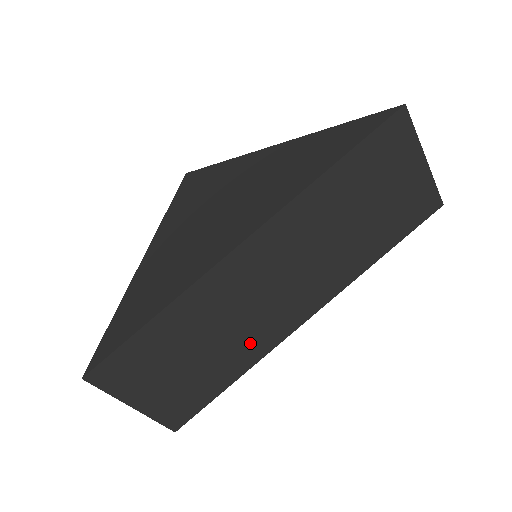
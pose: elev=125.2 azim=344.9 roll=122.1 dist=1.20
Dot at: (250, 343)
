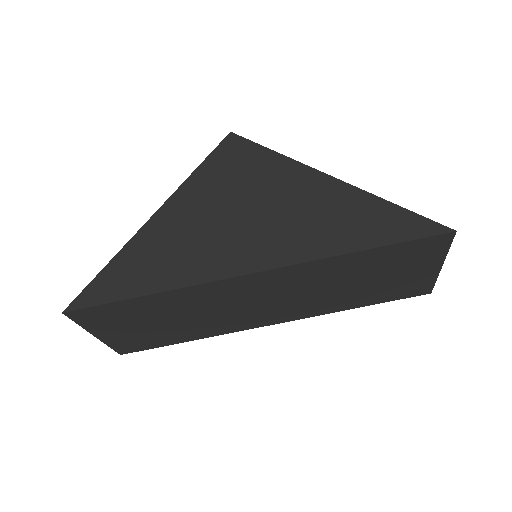
Dot at: (215, 326)
